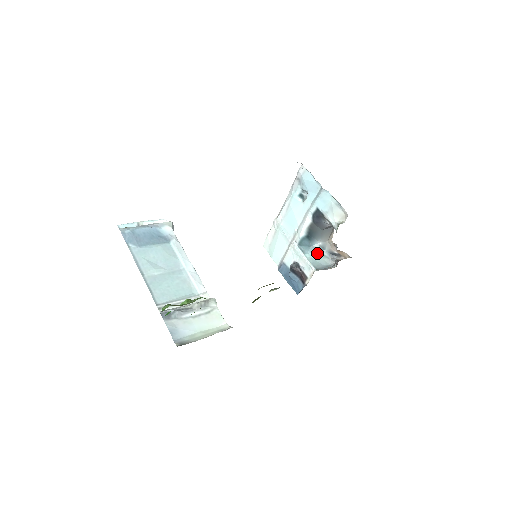
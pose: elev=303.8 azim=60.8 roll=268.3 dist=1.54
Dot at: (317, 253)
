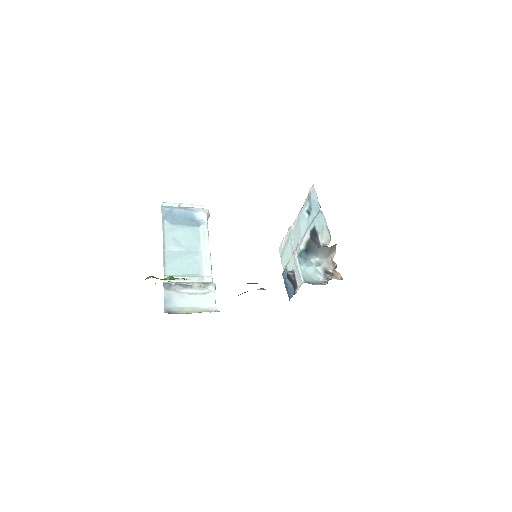
Dot at: (312, 267)
